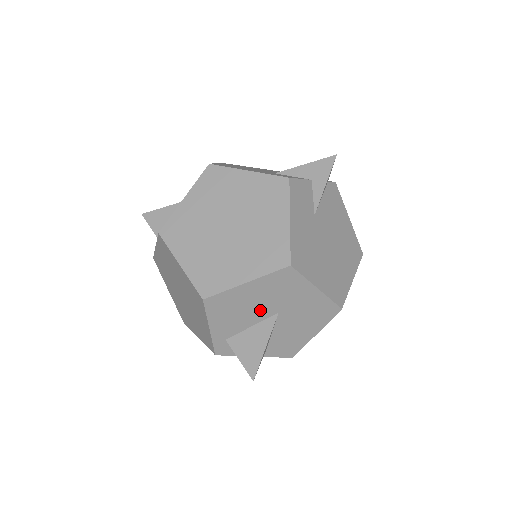
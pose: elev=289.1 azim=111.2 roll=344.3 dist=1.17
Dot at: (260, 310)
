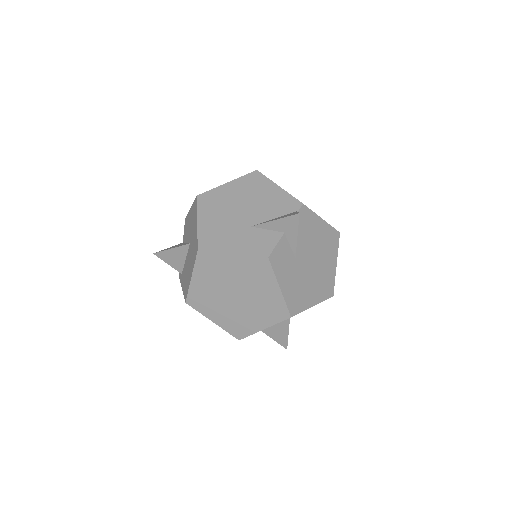
Dot at: occluded
